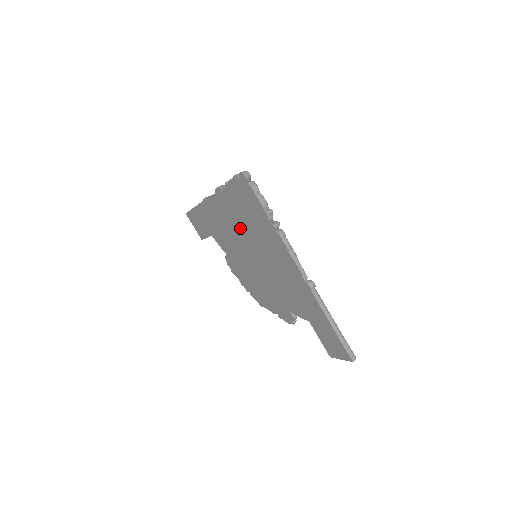
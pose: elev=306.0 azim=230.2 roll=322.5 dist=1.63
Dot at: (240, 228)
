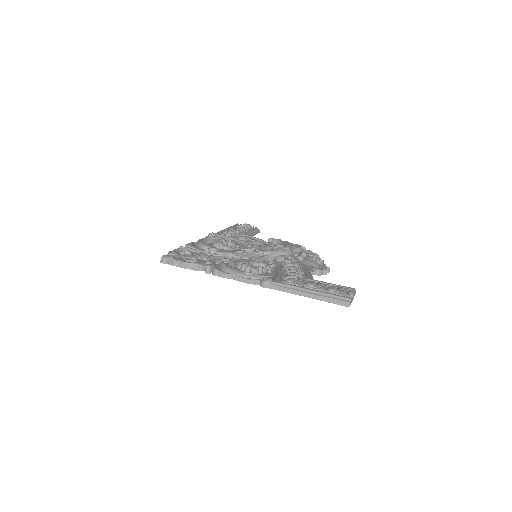
Dot at: occluded
